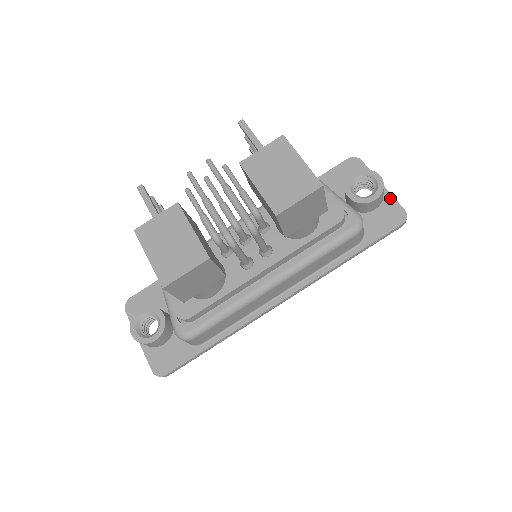
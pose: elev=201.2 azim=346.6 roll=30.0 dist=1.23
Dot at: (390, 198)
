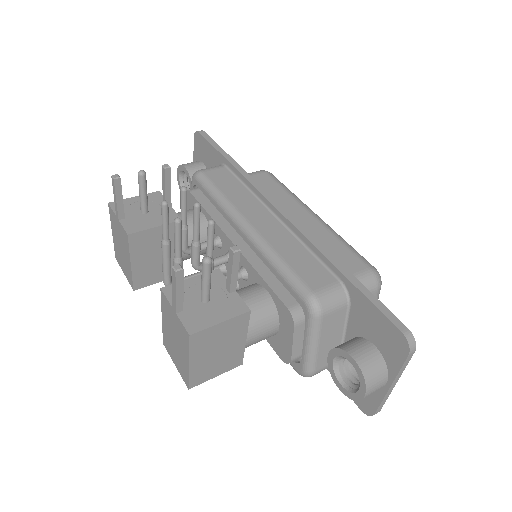
Dot at: (378, 397)
